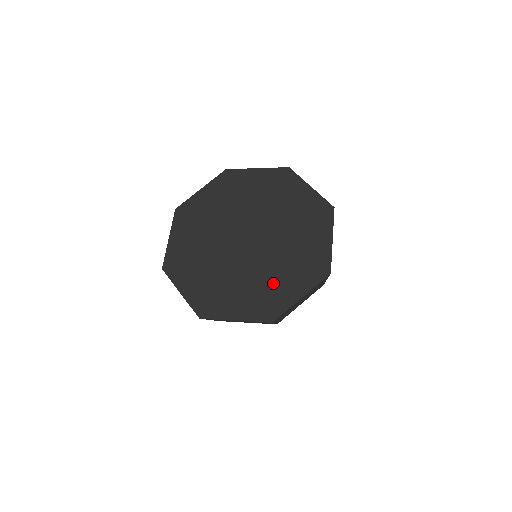
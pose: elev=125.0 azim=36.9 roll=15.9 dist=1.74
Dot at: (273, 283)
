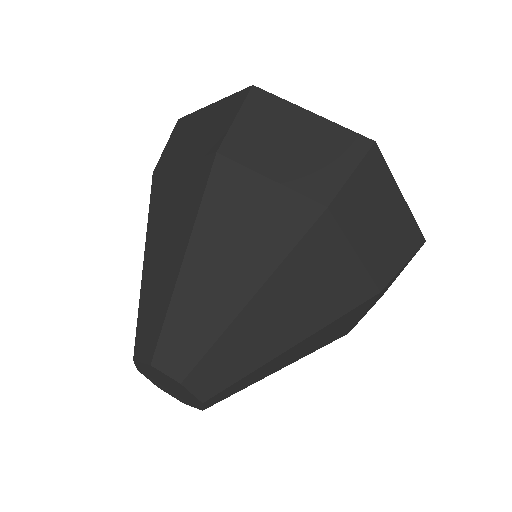
Dot at: occluded
